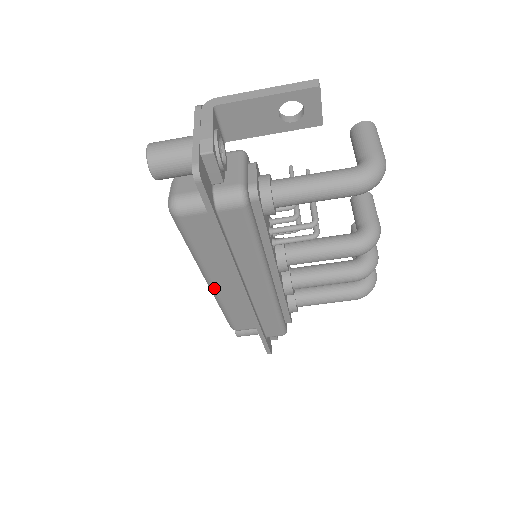
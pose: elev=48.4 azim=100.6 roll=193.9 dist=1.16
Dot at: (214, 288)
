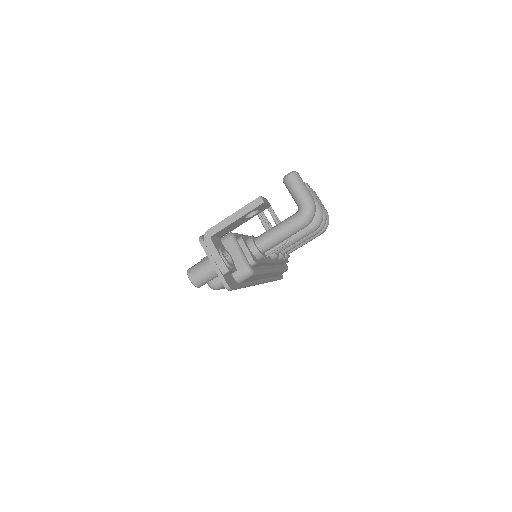
Dot at: occluded
